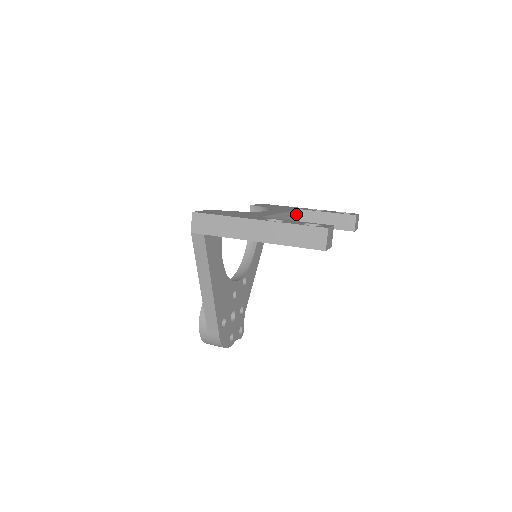
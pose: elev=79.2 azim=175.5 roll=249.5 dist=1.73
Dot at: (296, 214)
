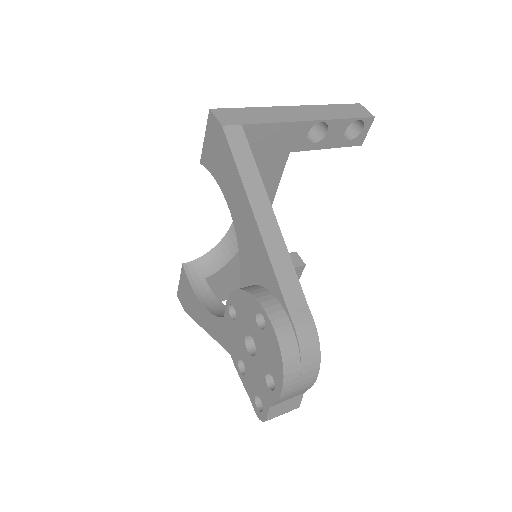
Dot at: occluded
